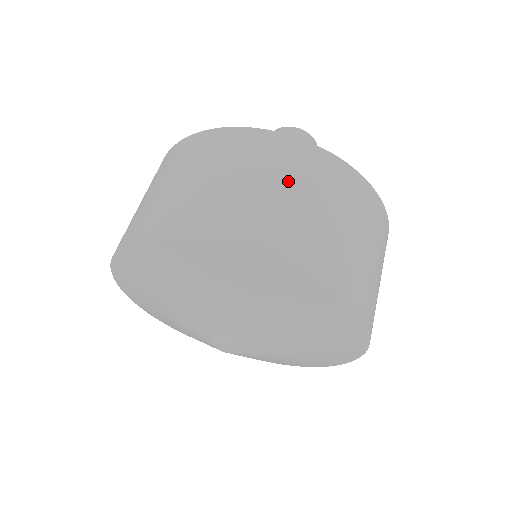
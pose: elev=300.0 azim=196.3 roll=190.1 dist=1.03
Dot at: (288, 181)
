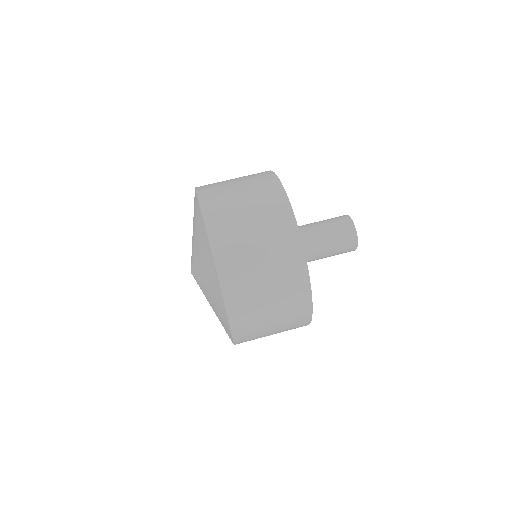
Dot at: (277, 289)
